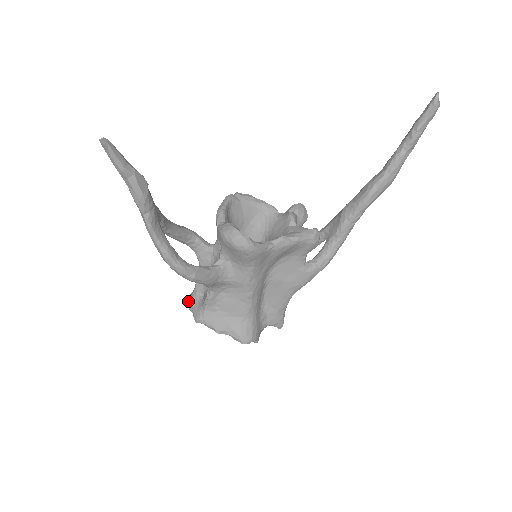
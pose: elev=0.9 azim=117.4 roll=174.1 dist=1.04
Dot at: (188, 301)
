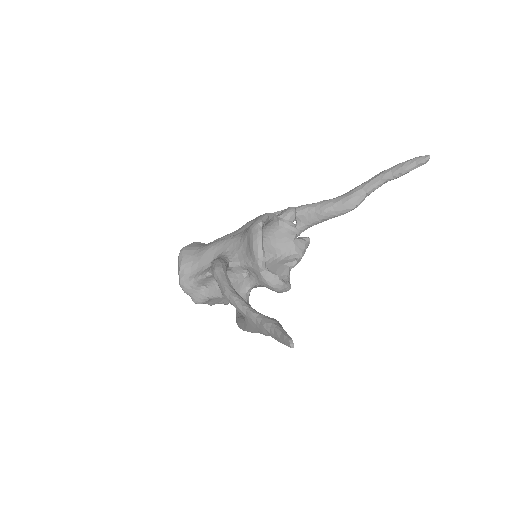
Dot at: (185, 288)
